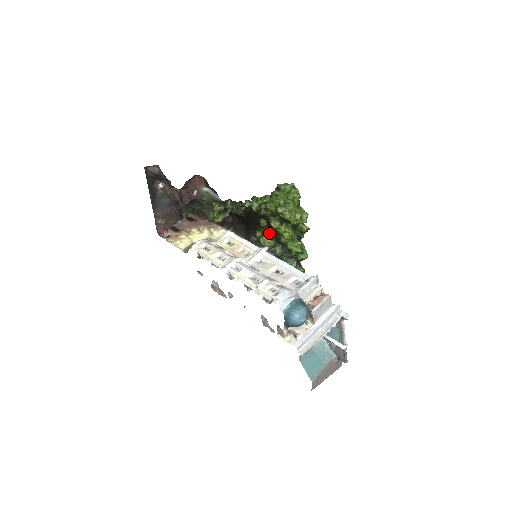
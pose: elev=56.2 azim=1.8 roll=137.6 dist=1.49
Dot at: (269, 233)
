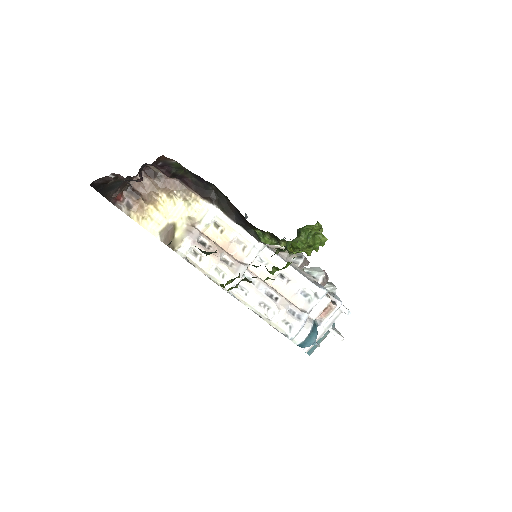
Dot at: (272, 236)
